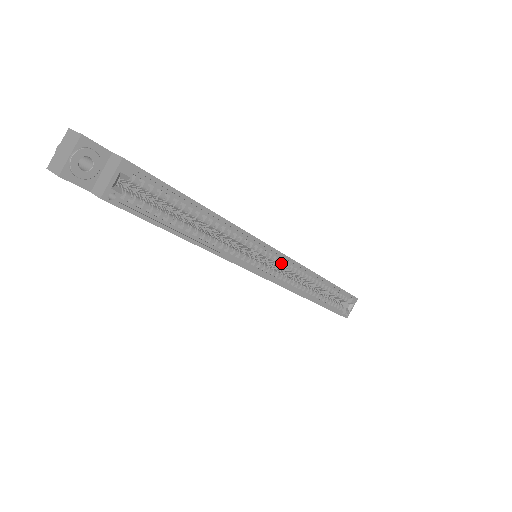
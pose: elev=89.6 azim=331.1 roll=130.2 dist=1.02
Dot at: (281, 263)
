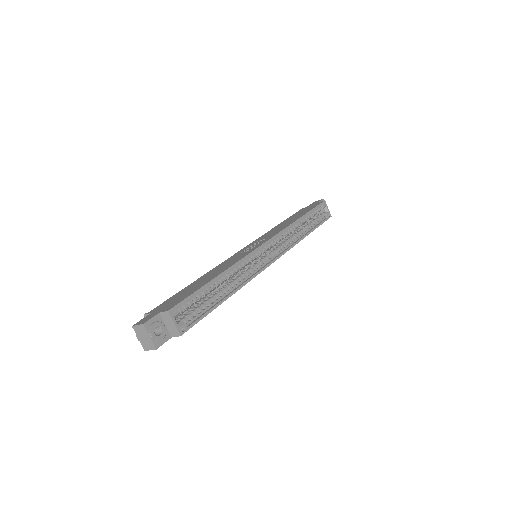
Dot at: (271, 245)
